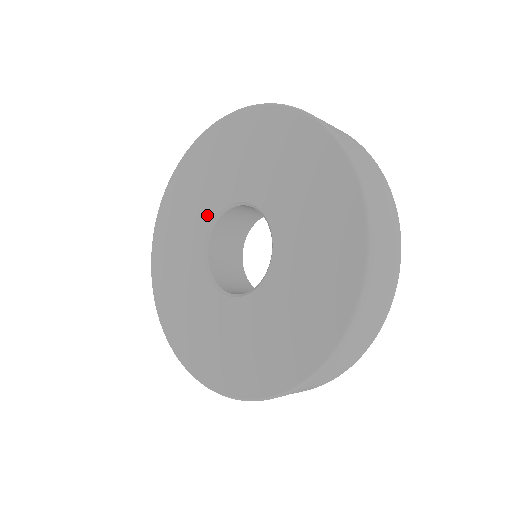
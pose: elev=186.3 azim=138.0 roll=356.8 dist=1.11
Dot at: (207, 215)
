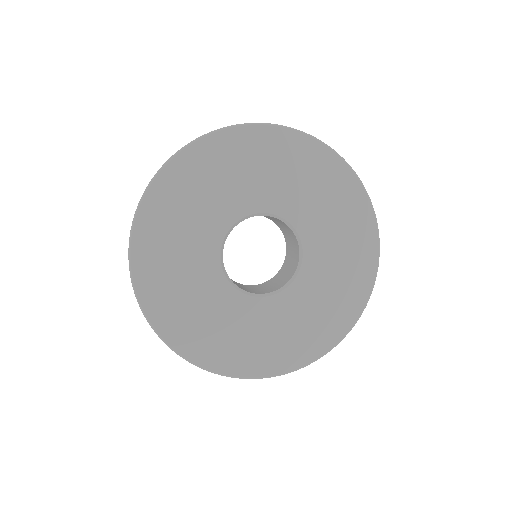
Dot at: (235, 211)
